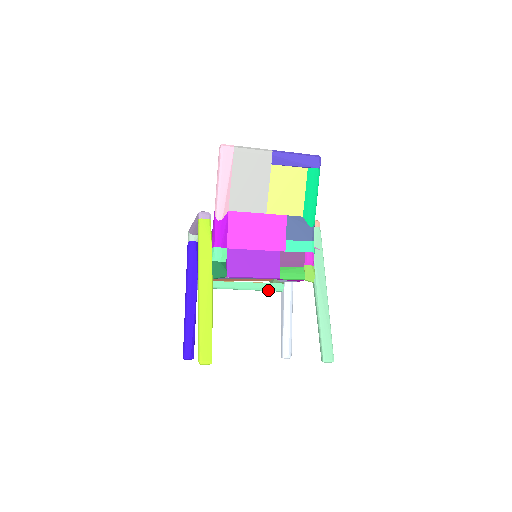
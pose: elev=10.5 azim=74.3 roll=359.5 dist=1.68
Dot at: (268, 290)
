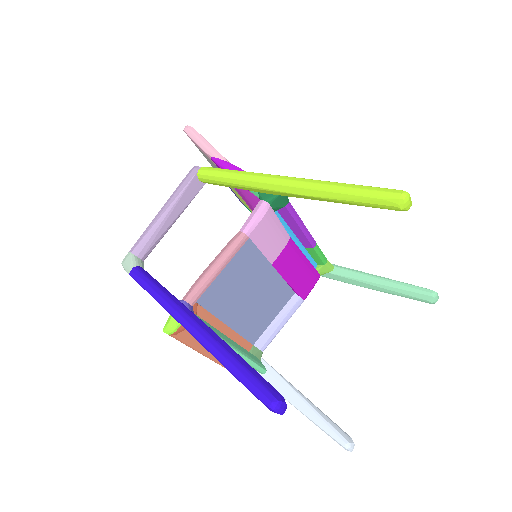
Dot at: (255, 362)
